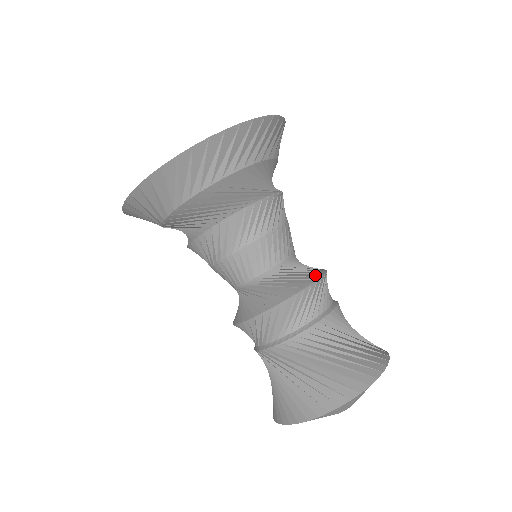
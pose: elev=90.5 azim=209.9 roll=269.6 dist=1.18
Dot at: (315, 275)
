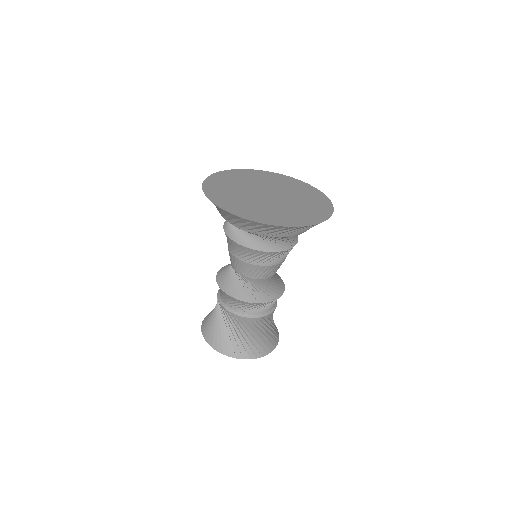
Dot at: (281, 291)
